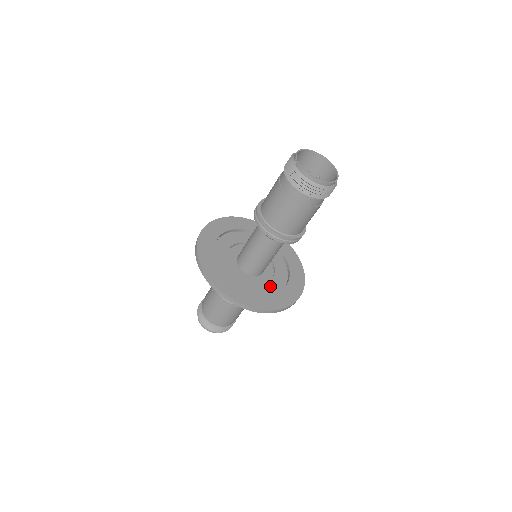
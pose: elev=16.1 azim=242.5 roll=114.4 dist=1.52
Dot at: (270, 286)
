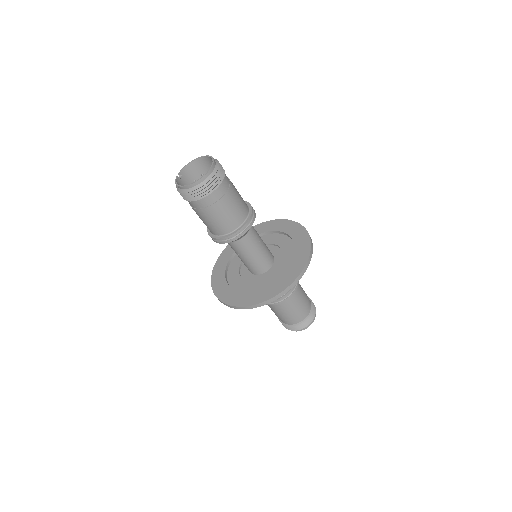
Dot at: (266, 282)
